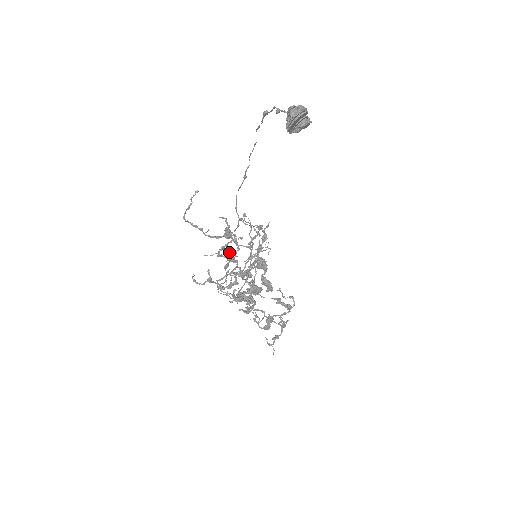
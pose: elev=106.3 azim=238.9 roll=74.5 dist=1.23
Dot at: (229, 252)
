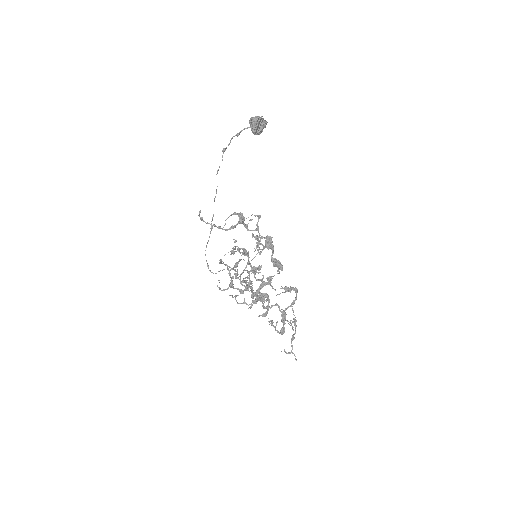
Dot at: (239, 251)
